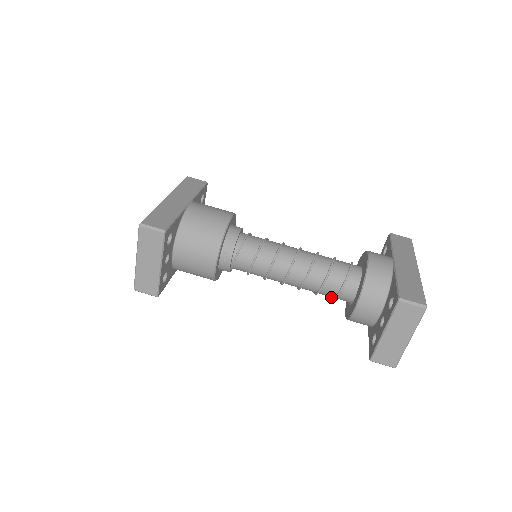
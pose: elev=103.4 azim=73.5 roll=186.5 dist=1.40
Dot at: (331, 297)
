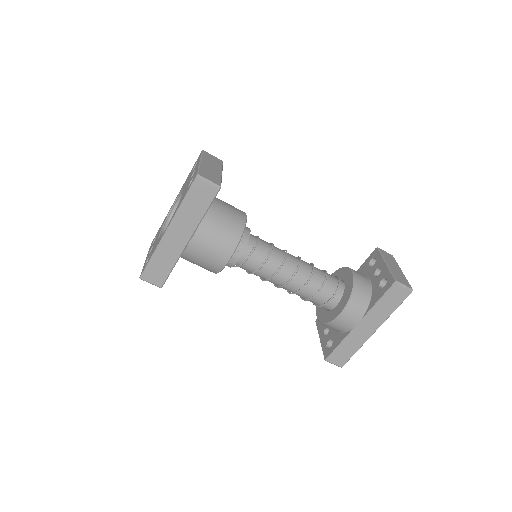
Dot at: occluded
